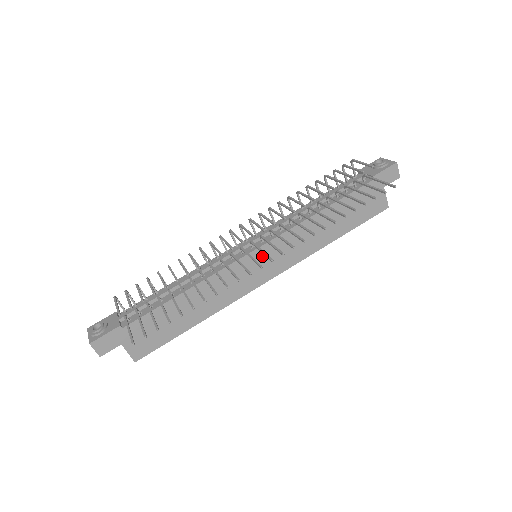
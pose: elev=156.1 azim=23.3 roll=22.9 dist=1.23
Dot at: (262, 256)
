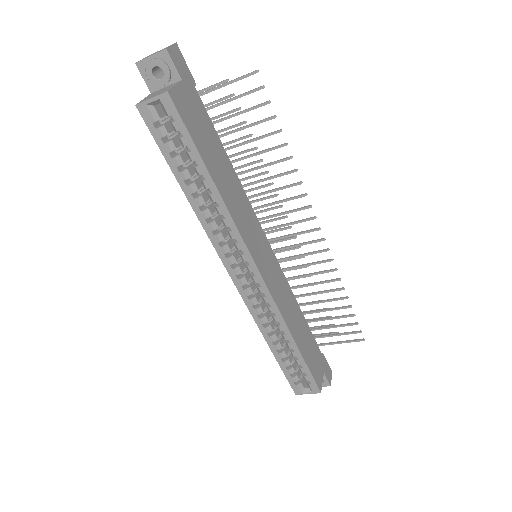
Dot at: (269, 255)
